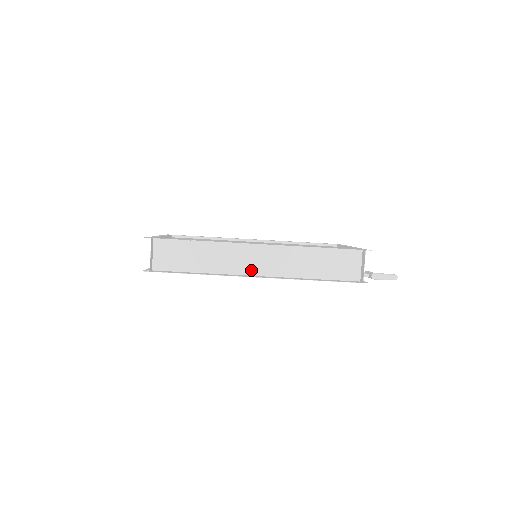
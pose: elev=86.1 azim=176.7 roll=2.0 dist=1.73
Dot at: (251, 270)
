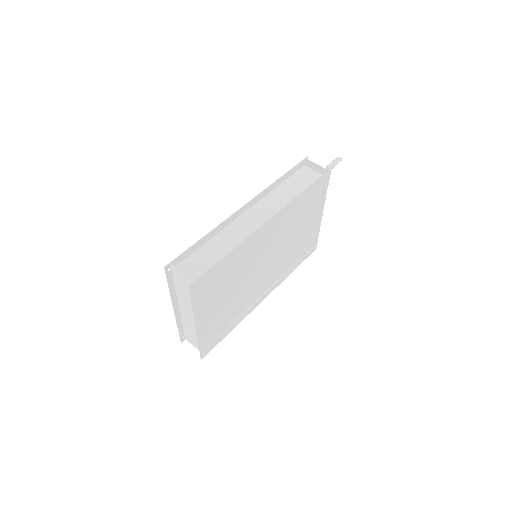
Dot at: occluded
